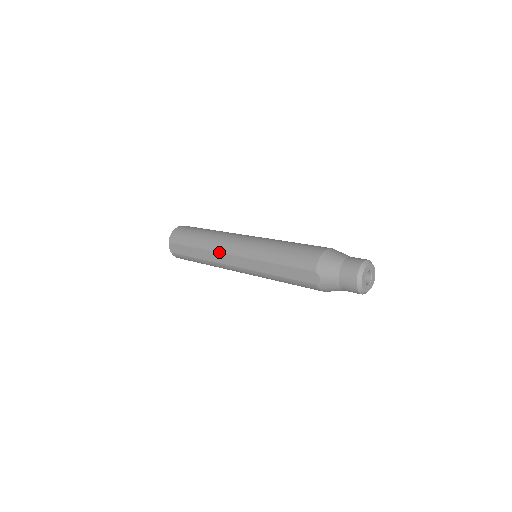
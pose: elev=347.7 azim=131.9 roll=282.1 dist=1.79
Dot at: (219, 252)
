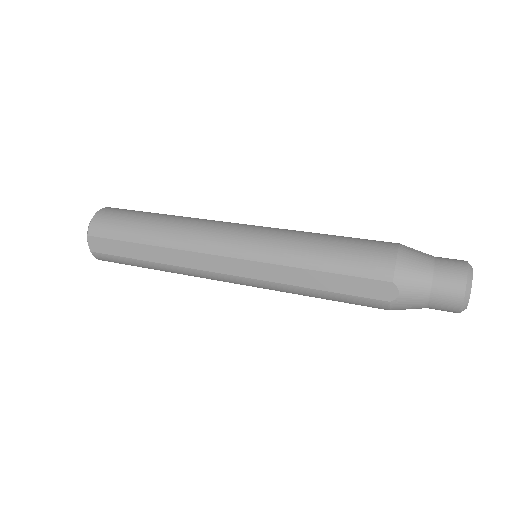
Dot at: (196, 251)
